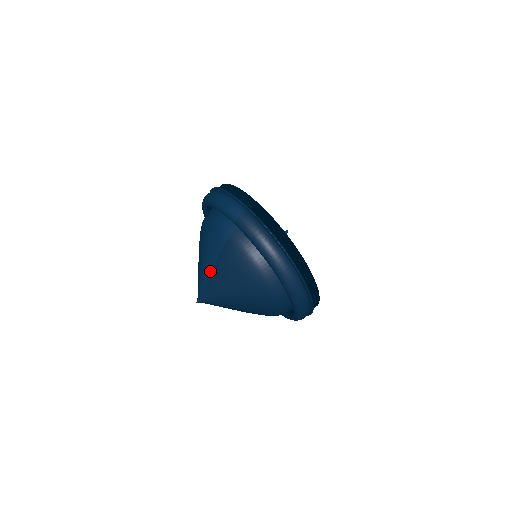
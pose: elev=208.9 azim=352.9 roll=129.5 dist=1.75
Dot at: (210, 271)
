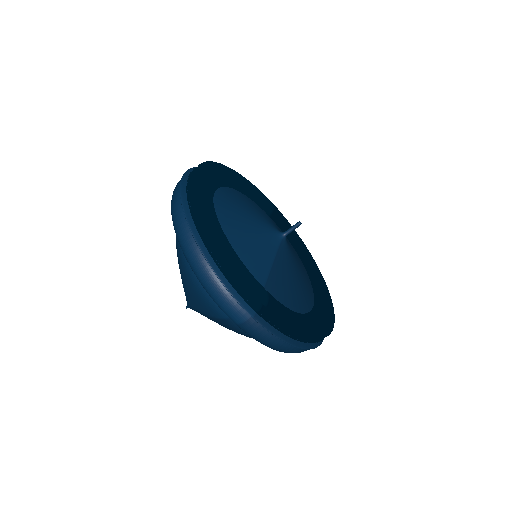
Dot at: occluded
